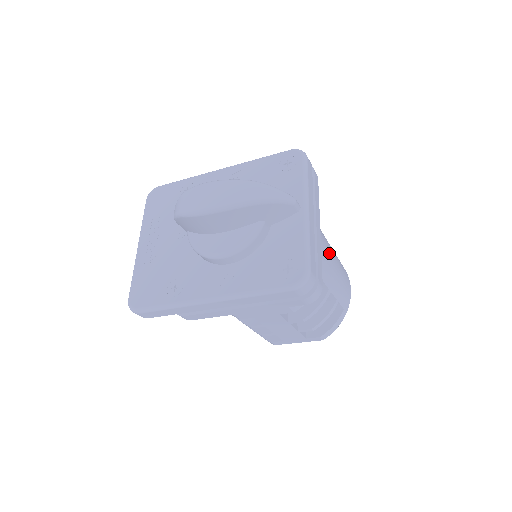
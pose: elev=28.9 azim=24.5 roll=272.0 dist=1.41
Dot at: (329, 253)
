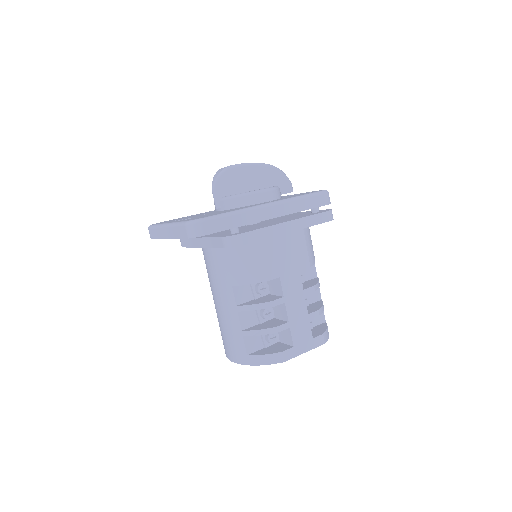
Dot at: occluded
